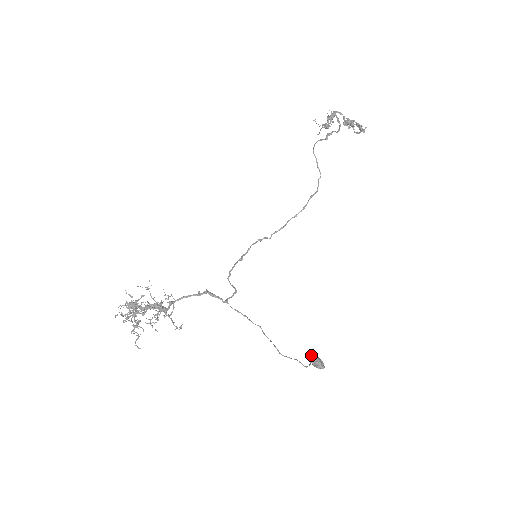
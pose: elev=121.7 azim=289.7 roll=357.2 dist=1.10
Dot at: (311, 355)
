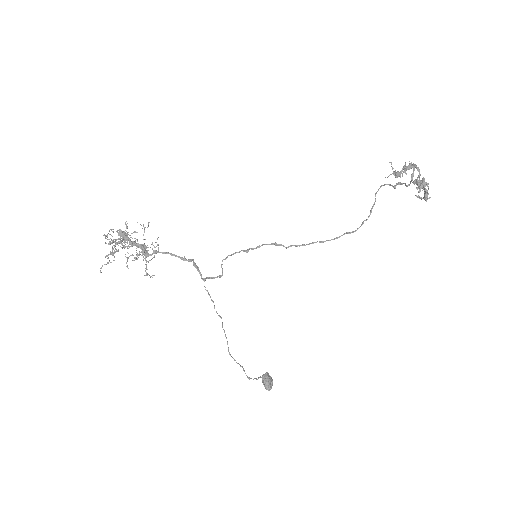
Dot at: (266, 372)
